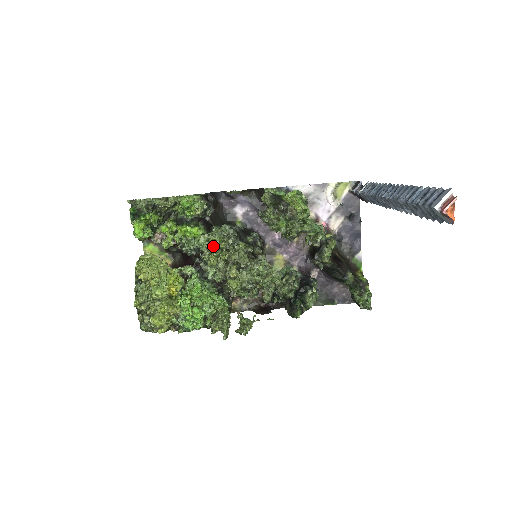
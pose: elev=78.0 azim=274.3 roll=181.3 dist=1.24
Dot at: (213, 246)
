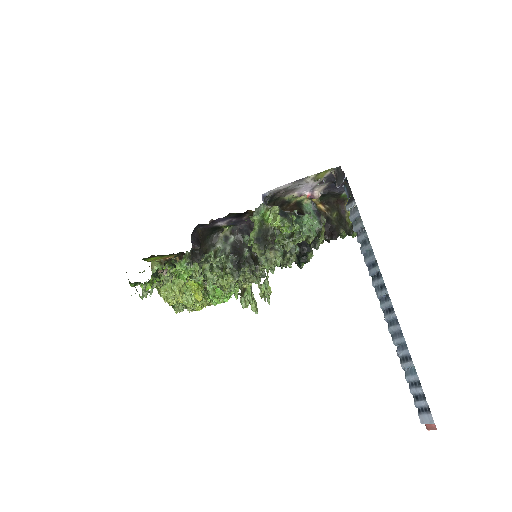
Dot at: (222, 285)
